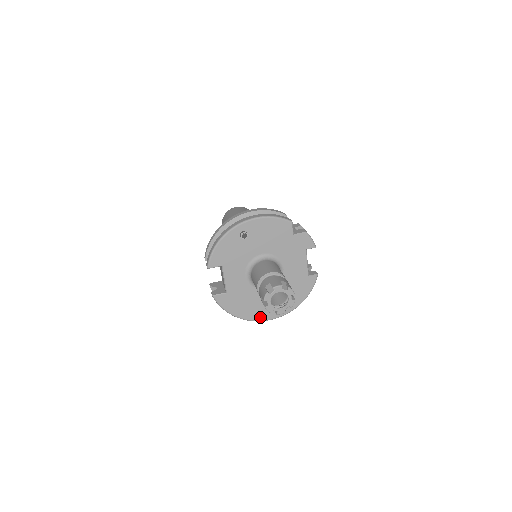
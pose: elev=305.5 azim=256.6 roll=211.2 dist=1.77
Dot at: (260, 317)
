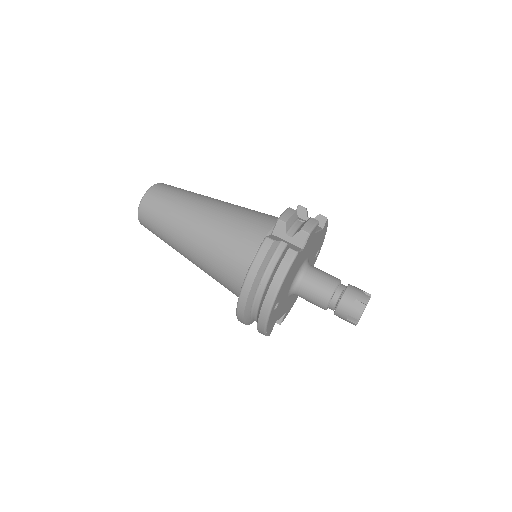
Dot at: occluded
